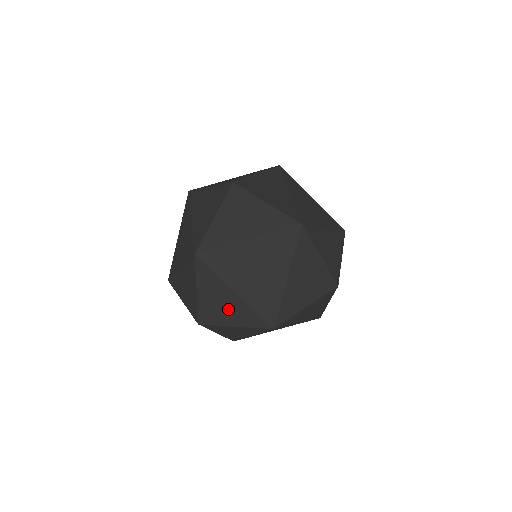
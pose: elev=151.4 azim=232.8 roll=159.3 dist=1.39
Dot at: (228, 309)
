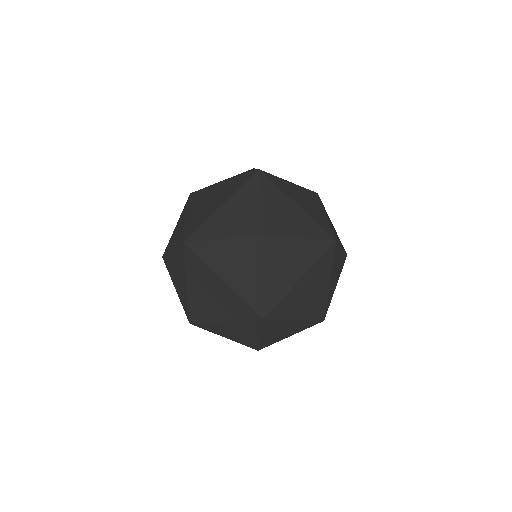
Dot at: (293, 220)
